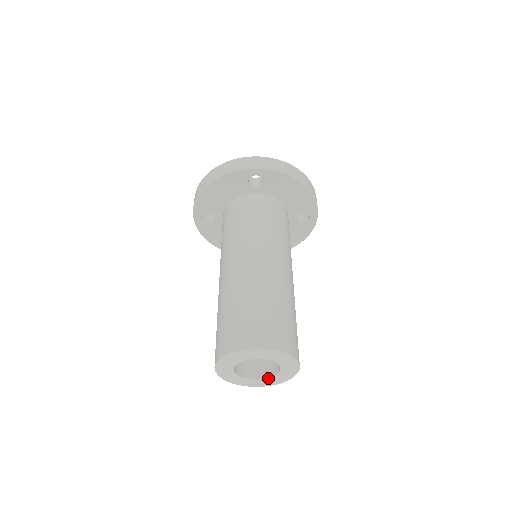
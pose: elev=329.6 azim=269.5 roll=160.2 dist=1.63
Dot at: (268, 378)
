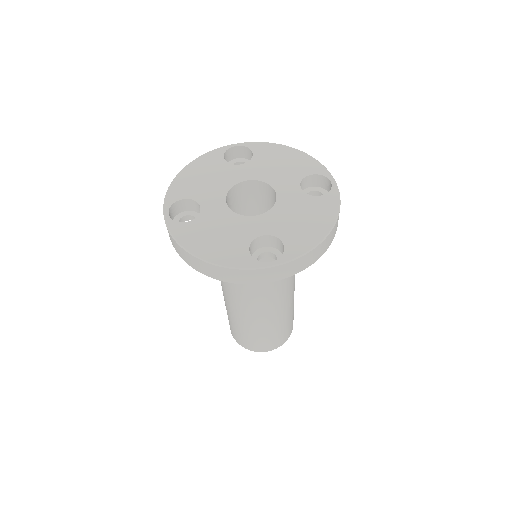
Dot at: occluded
